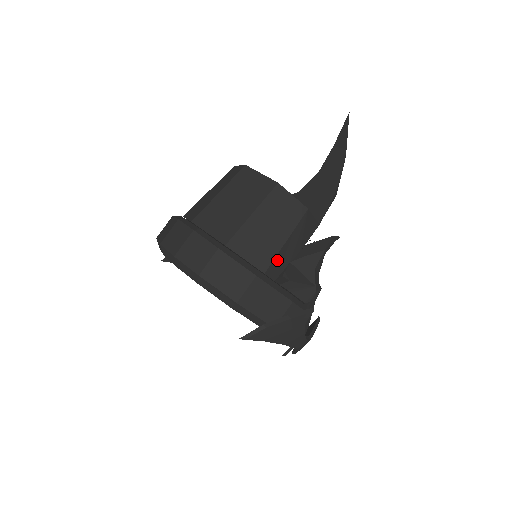
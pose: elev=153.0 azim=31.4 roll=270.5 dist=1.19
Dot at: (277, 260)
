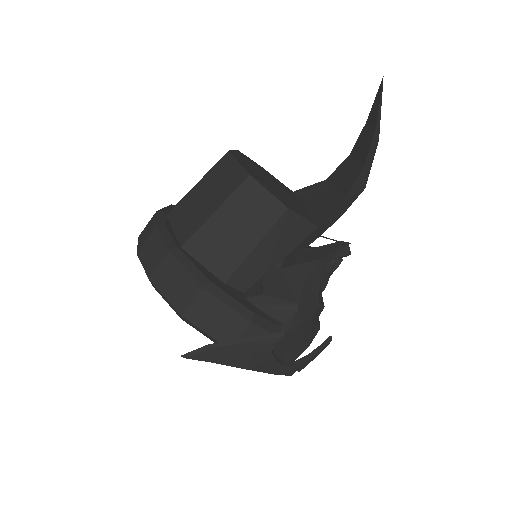
Dot at: (243, 269)
